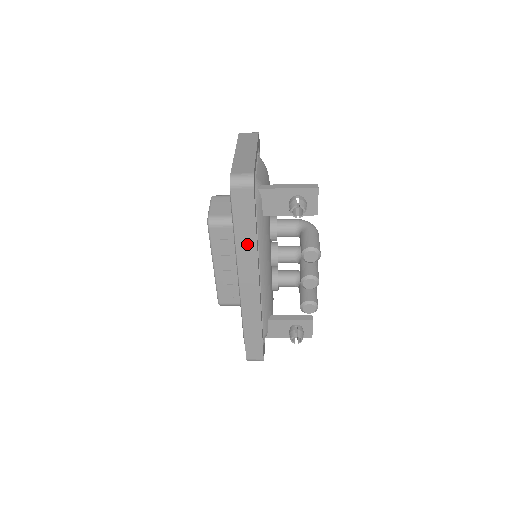
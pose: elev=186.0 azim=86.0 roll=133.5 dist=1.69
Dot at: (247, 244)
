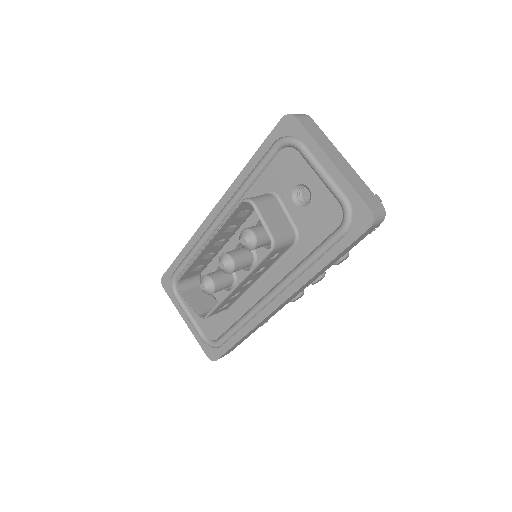
Dot at: (324, 270)
